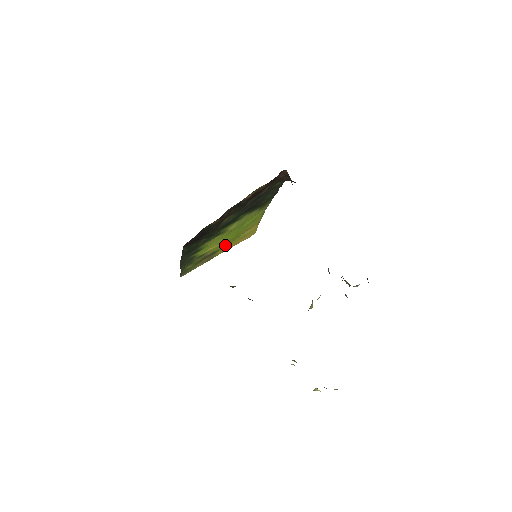
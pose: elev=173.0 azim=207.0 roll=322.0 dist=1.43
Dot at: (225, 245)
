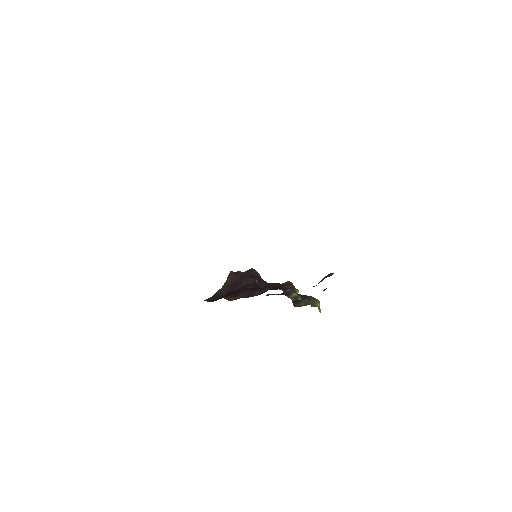
Dot at: occluded
